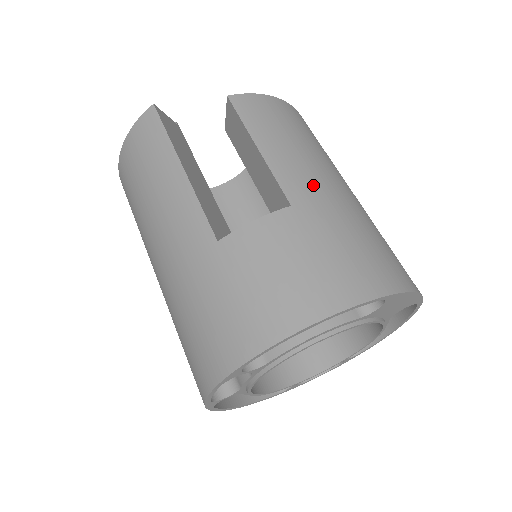
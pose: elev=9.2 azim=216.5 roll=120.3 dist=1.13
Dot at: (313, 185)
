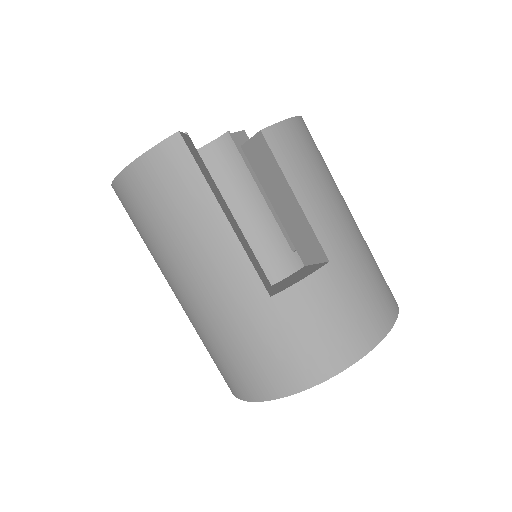
Dot at: (340, 233)
